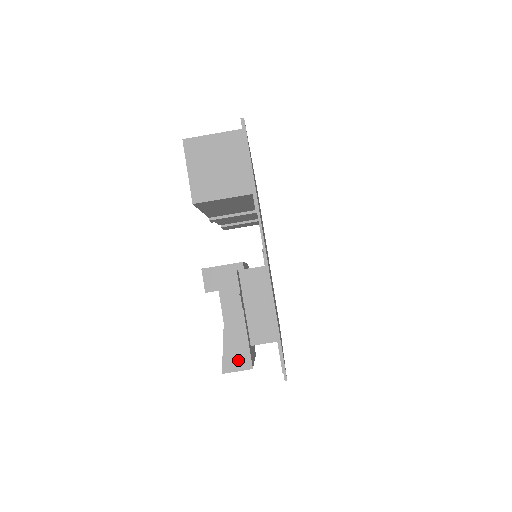
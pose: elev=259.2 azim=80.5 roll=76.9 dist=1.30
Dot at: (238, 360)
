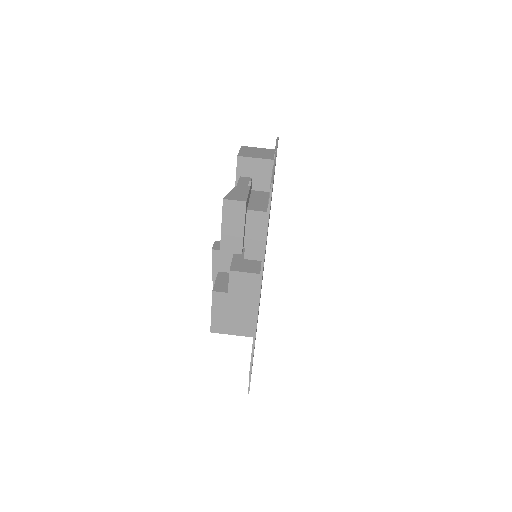
Dot at: (238, 197)
